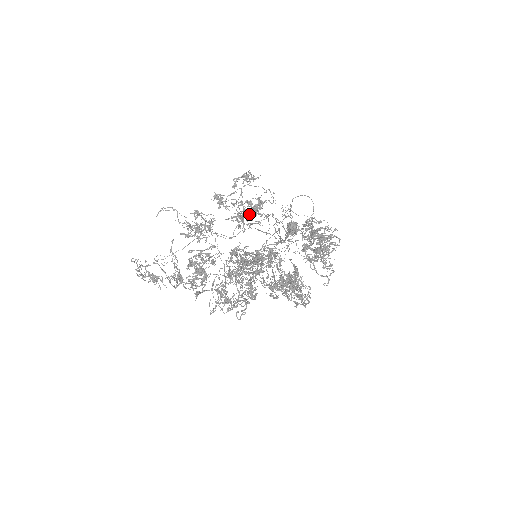
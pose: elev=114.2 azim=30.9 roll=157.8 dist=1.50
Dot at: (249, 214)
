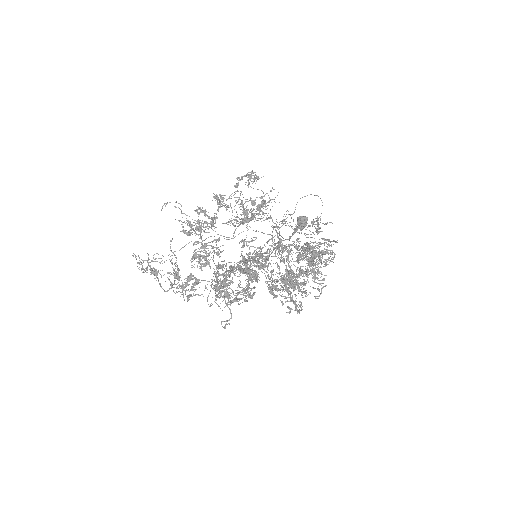
Dot at: (246, 220)
